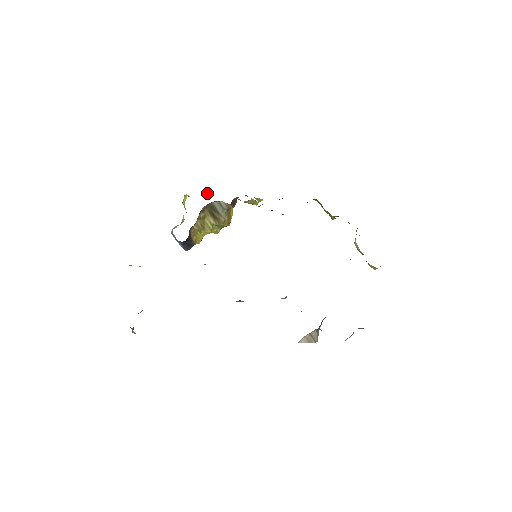
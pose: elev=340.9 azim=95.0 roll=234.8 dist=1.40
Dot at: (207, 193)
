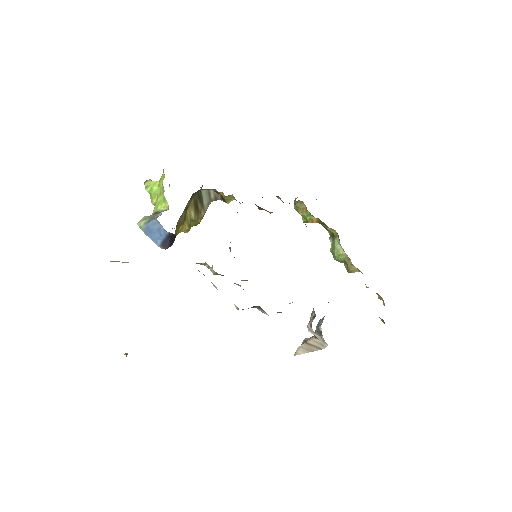
Dot at: occluded
